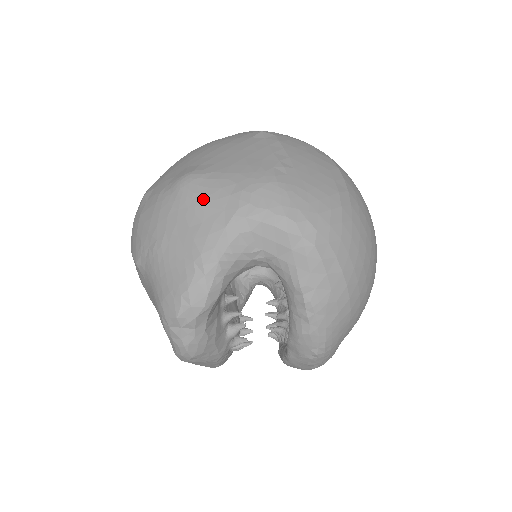
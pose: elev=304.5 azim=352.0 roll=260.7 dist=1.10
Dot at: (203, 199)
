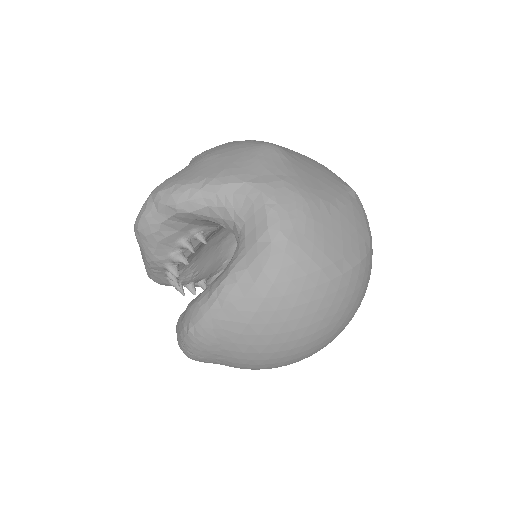
Dot at: (261, 160)
